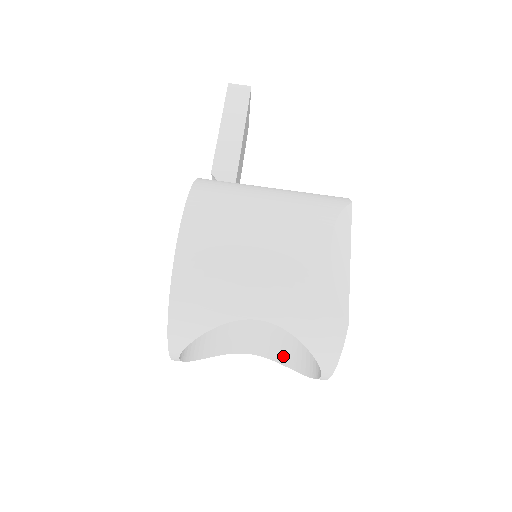
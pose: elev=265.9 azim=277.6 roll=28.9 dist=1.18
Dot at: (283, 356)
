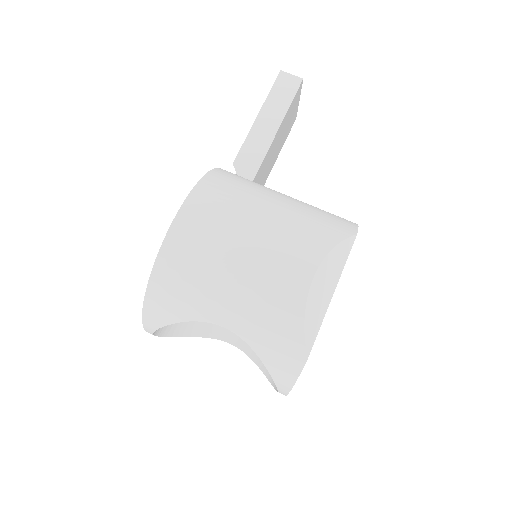
Dot at: occluded
